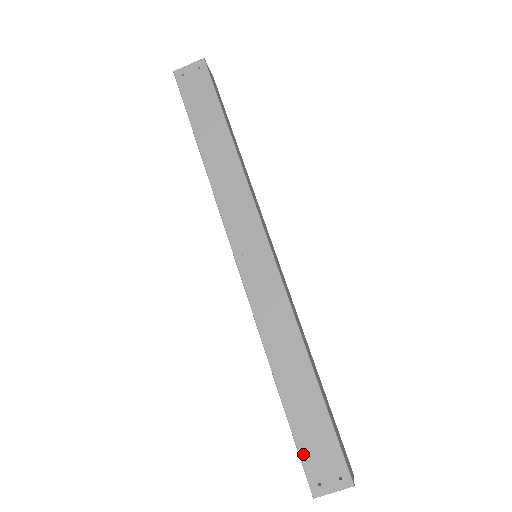
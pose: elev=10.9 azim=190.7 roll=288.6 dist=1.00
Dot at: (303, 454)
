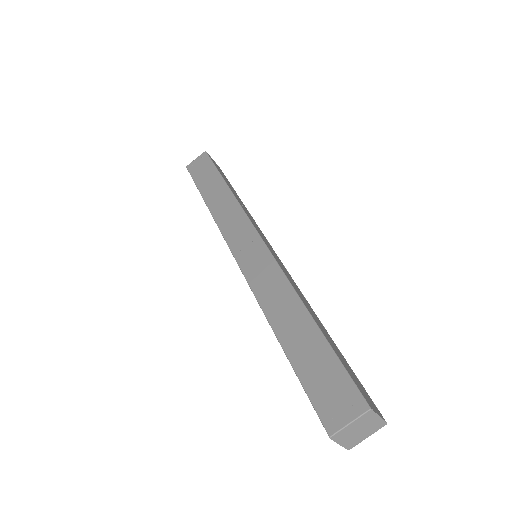
Dot at: (311, 394)
